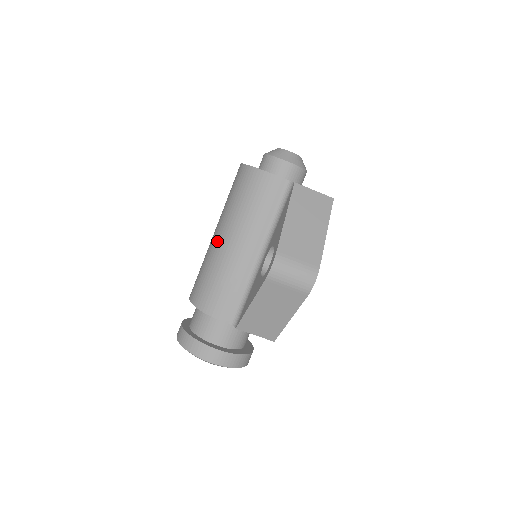
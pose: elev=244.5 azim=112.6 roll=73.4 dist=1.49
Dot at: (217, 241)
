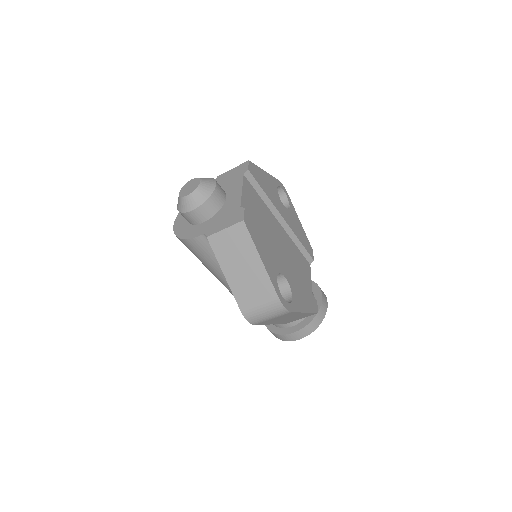
Dot at: occluded
